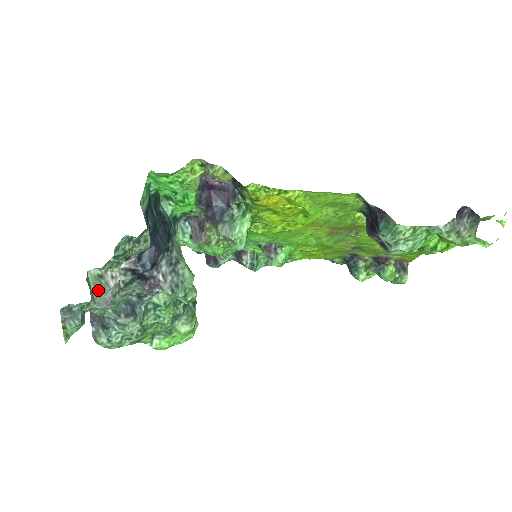
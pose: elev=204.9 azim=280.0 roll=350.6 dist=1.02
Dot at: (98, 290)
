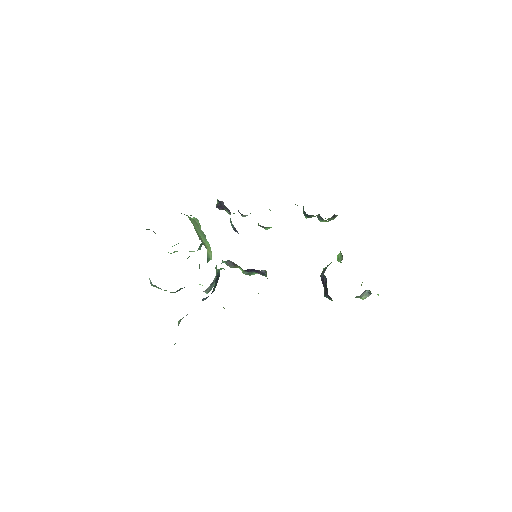
Dot at: (180, 321)
